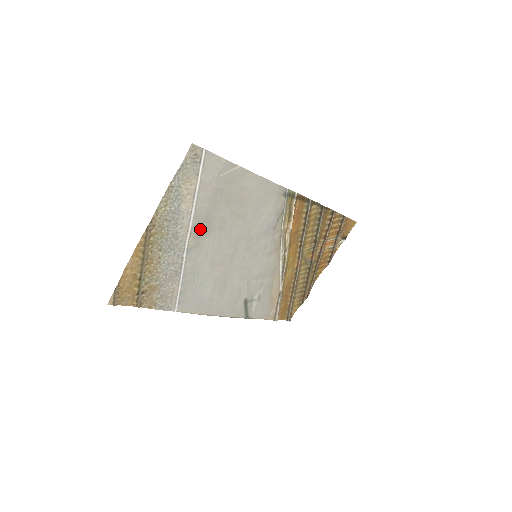
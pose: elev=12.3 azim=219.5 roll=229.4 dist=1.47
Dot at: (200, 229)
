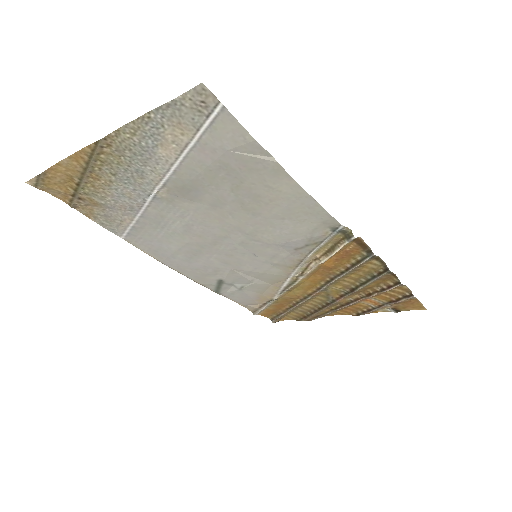
Dot at: (181, 188)
